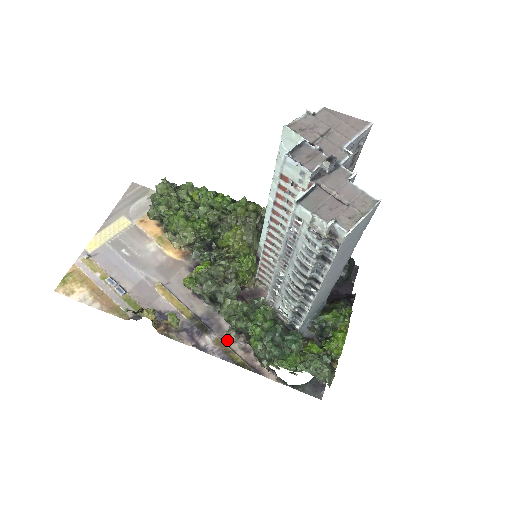
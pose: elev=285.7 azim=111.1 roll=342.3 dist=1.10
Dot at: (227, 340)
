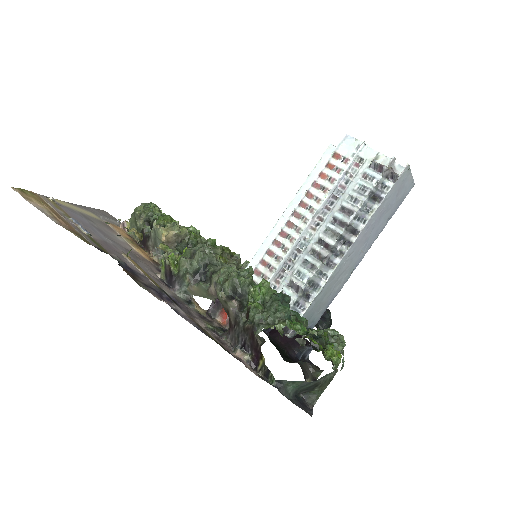
Dot at: (198, 324)
